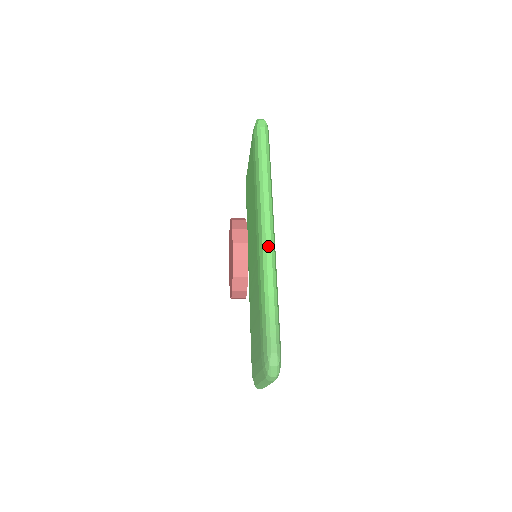
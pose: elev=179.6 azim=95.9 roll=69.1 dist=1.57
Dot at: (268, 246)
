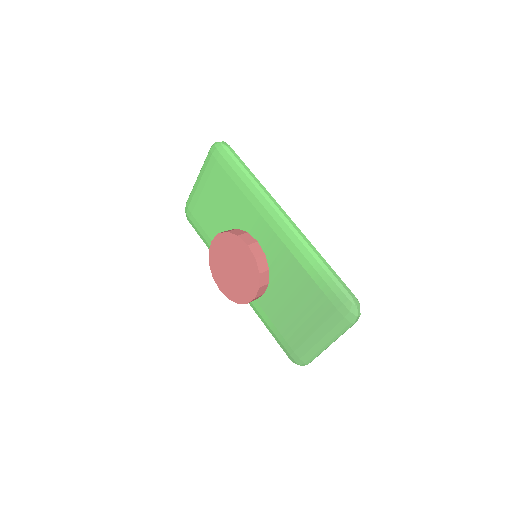
Dot at: (295, 227)
